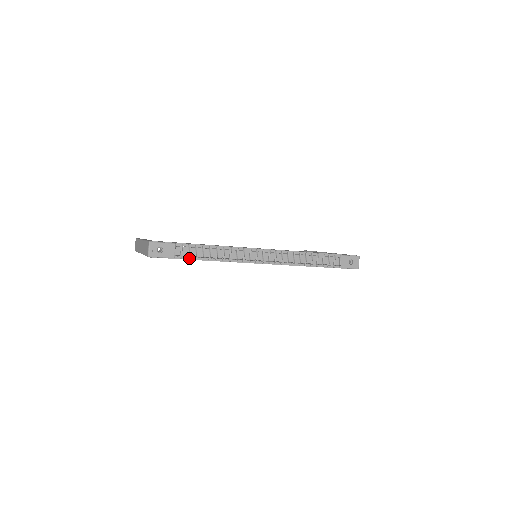
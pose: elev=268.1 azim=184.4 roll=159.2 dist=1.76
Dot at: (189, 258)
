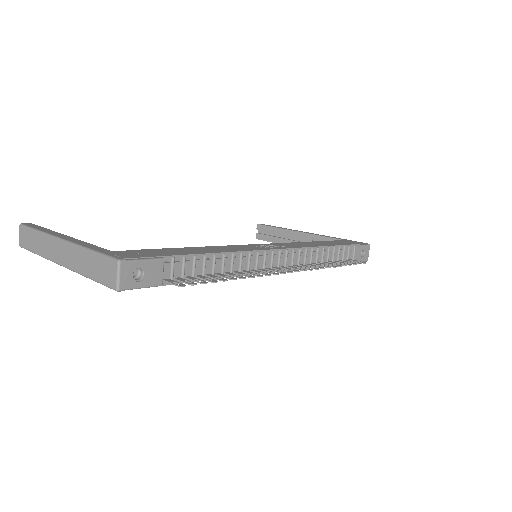
Dot at: occluded
